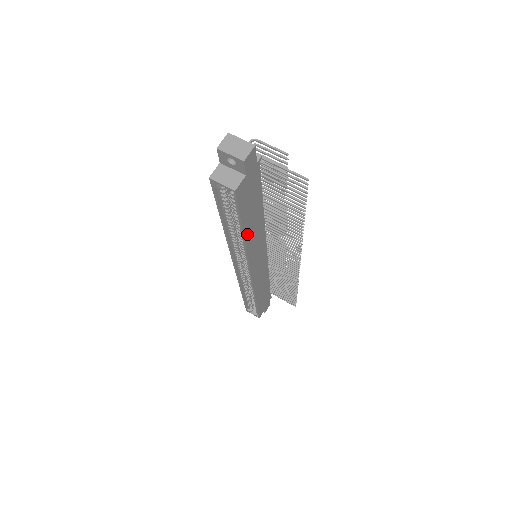
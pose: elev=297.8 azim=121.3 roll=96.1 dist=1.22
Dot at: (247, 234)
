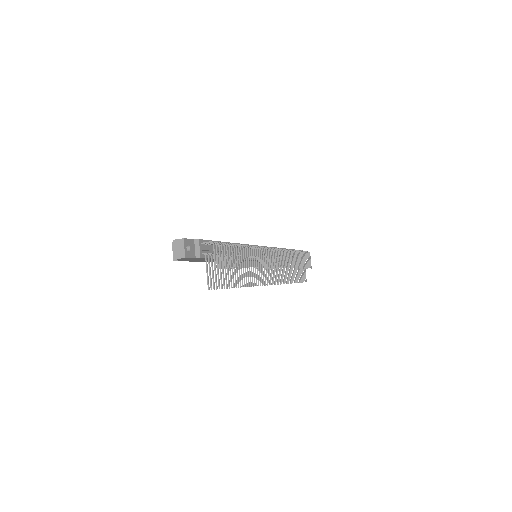
Dot at: (213, 261)
